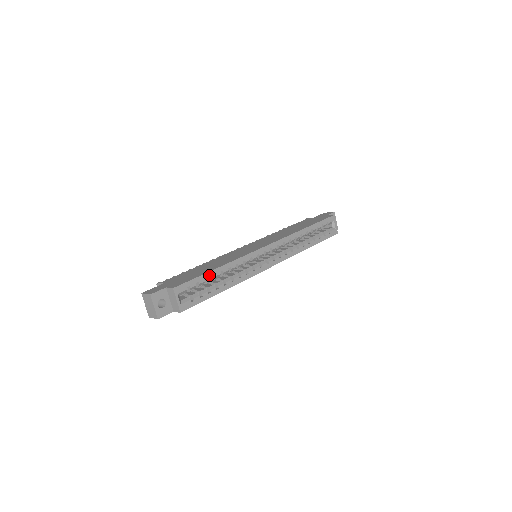
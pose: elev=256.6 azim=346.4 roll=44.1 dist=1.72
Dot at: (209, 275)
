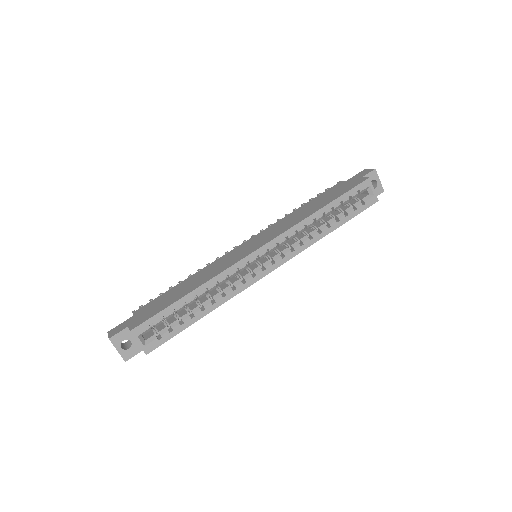
Dot at: (177, 305)
